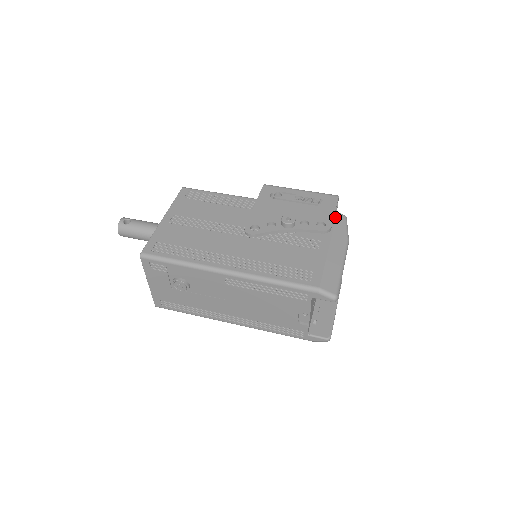
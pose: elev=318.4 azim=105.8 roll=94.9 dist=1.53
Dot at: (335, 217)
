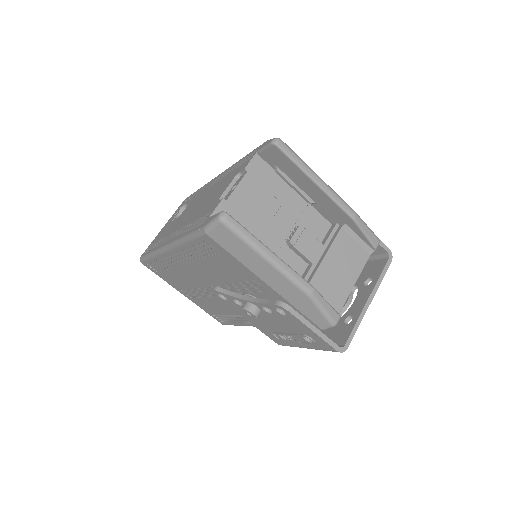
Dot at: occluded
